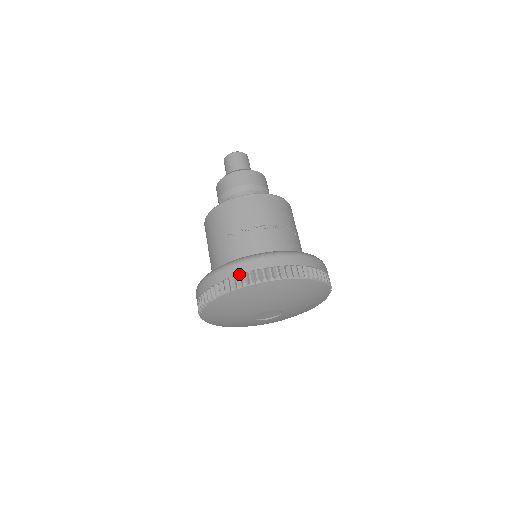
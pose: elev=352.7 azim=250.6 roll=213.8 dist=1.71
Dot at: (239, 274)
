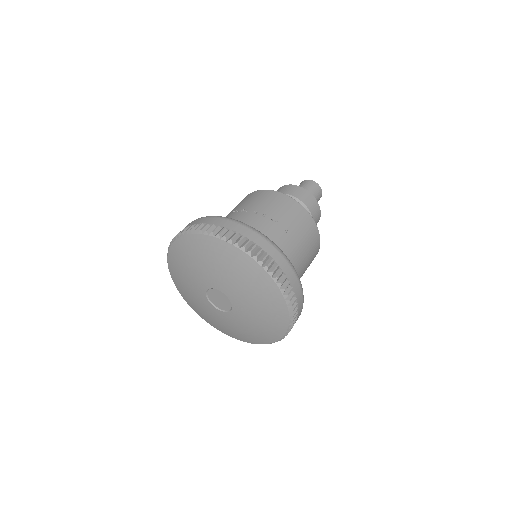
Dot at: (187, 227)
